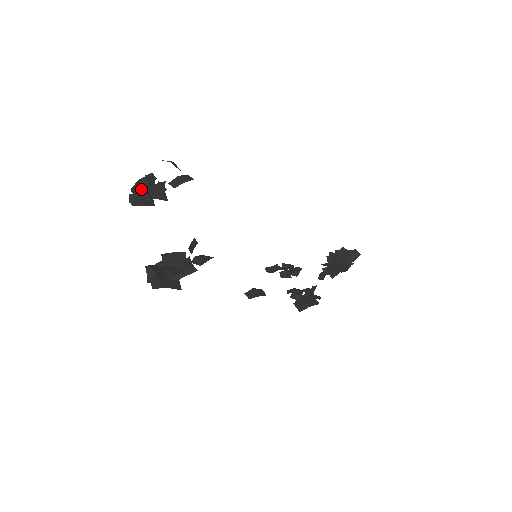
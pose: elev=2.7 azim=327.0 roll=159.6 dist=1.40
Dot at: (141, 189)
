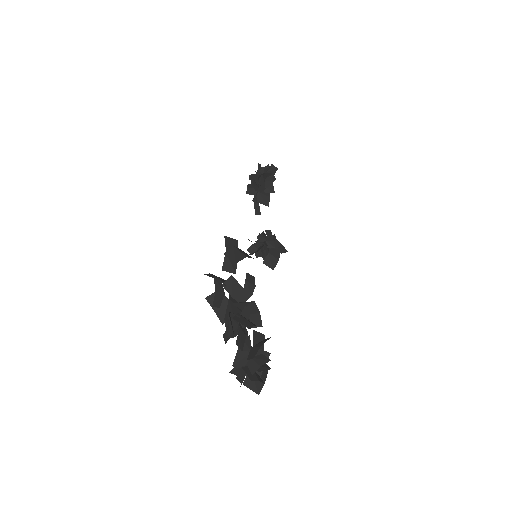
Dot at: (230, 317)
